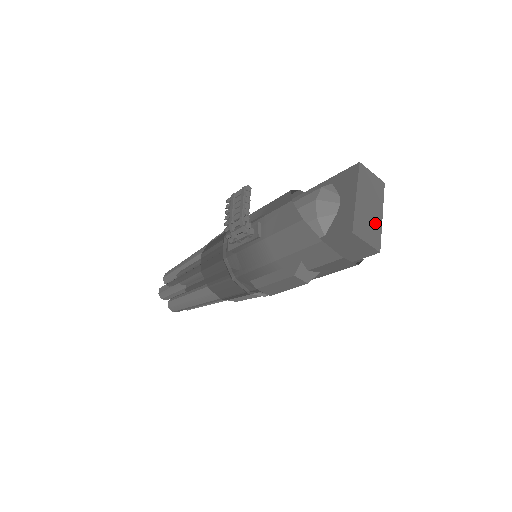
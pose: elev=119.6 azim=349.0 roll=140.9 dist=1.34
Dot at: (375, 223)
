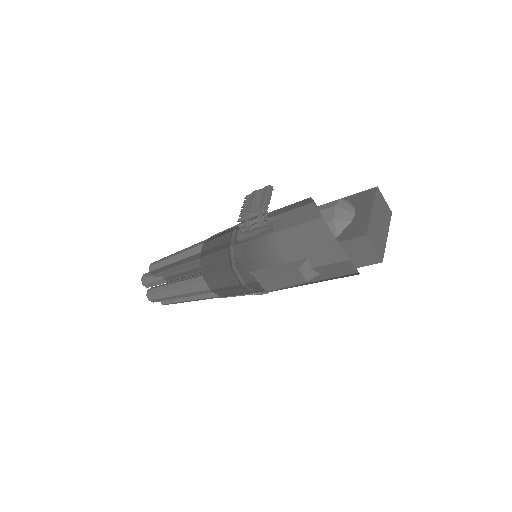
Dot at: (382, 238)
